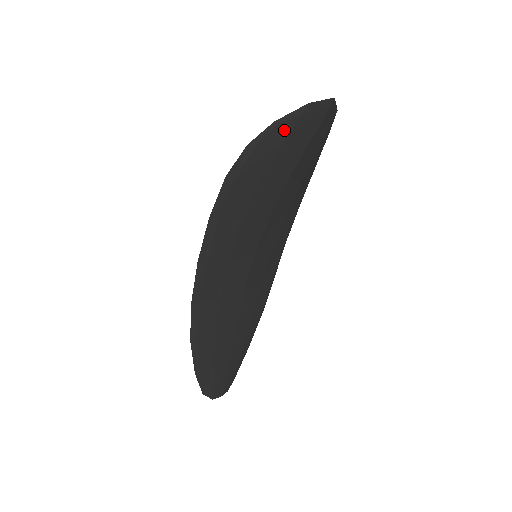
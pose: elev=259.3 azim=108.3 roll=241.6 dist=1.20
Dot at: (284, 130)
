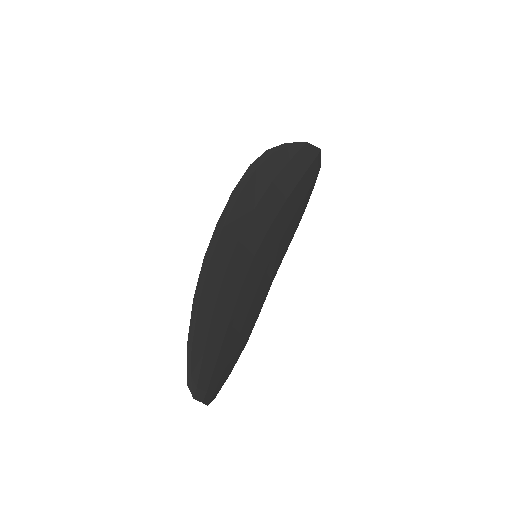
Dot at: (291, 152)
